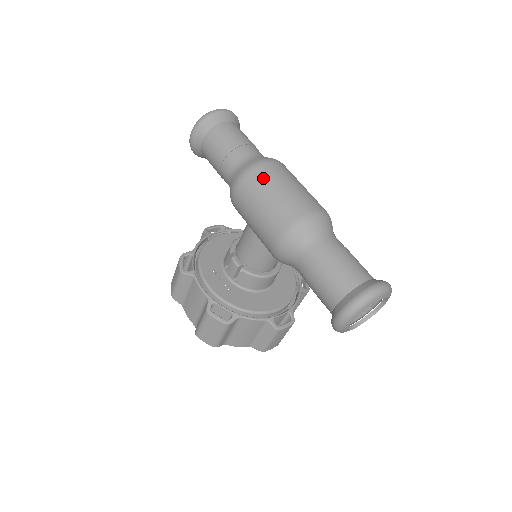
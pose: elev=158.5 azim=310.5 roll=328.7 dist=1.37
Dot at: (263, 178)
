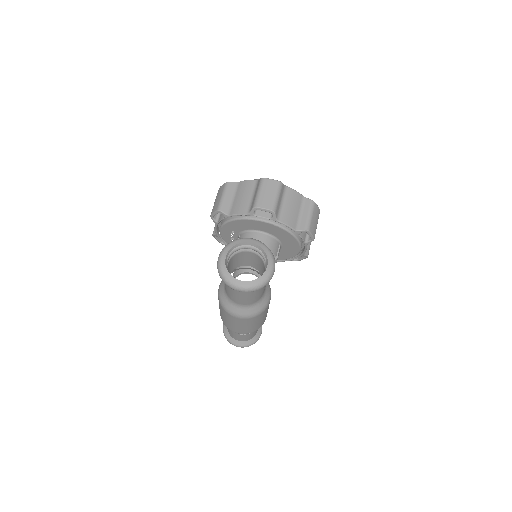
Dot at: (225, 314)
